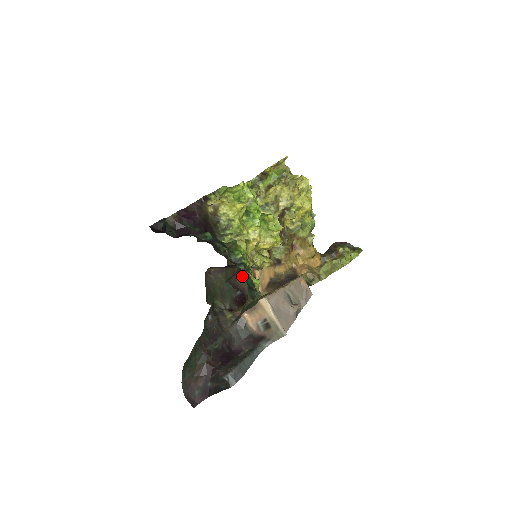
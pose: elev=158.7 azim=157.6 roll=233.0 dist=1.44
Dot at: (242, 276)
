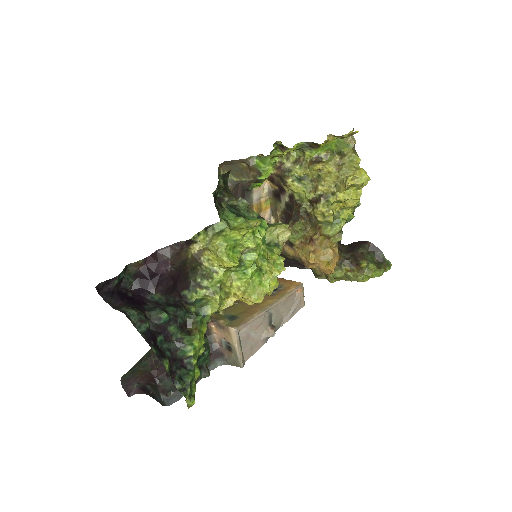
Dot at: occluded
